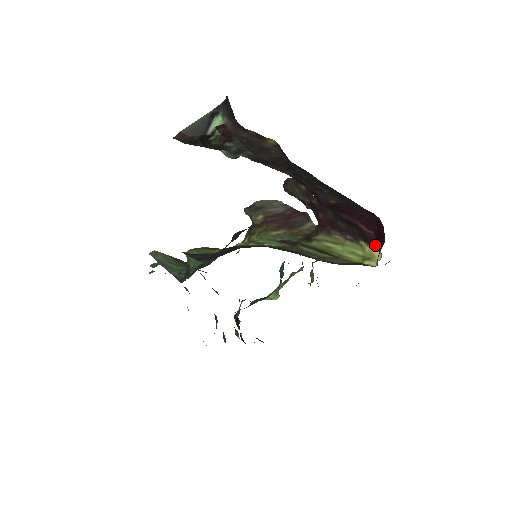
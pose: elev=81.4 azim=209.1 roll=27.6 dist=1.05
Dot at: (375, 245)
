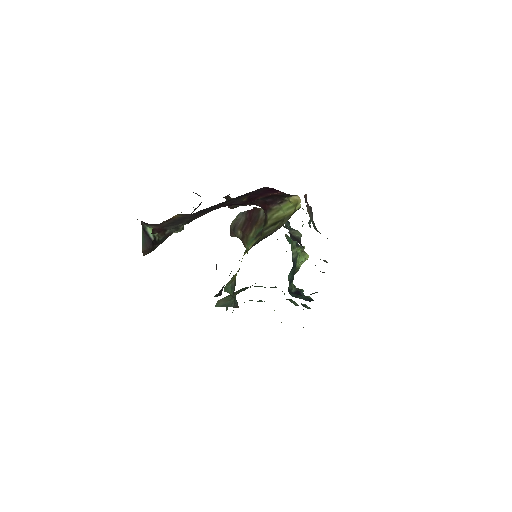
Dot at: (290, 195)
